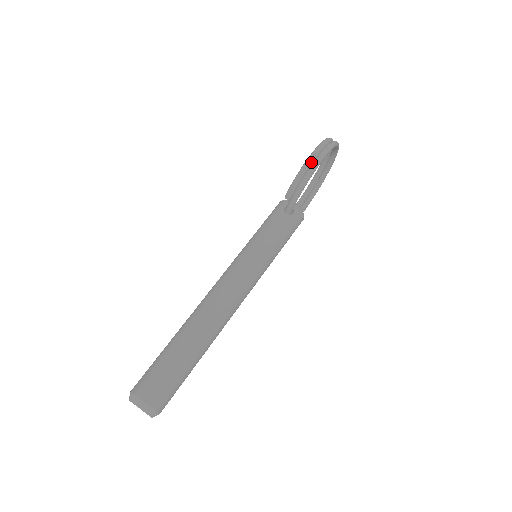
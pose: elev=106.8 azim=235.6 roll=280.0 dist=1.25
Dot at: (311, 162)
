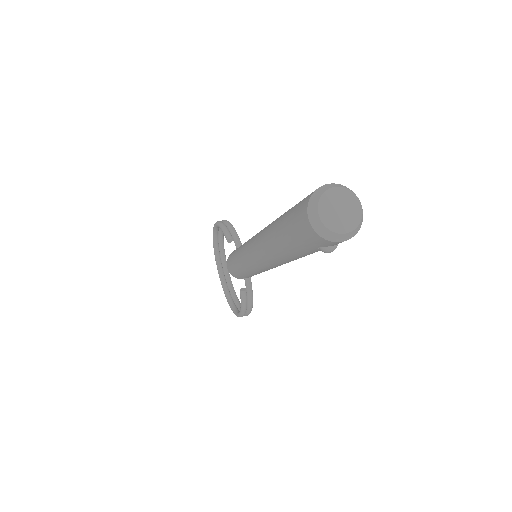
Dot at: occluded
